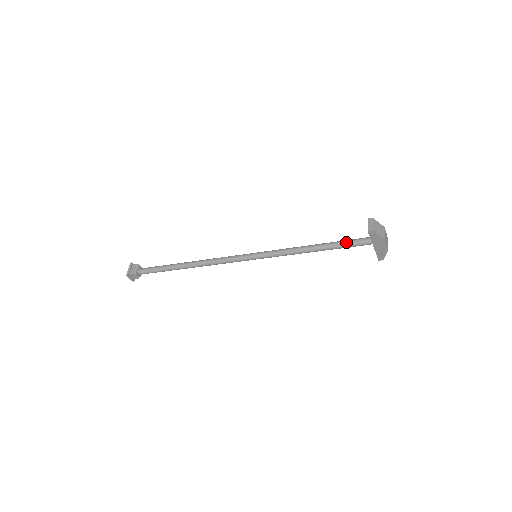
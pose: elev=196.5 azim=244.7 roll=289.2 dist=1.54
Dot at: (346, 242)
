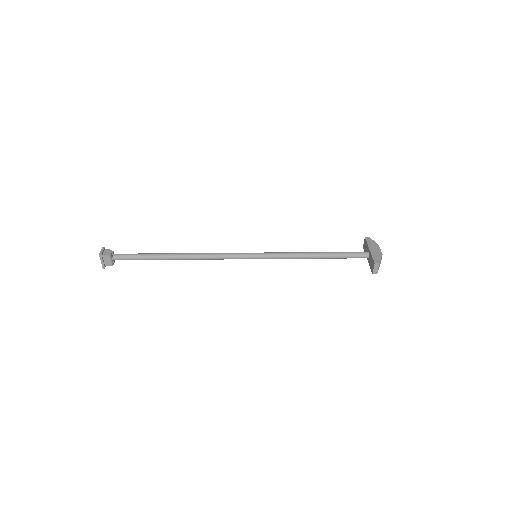
Dot at: (346, 258)
